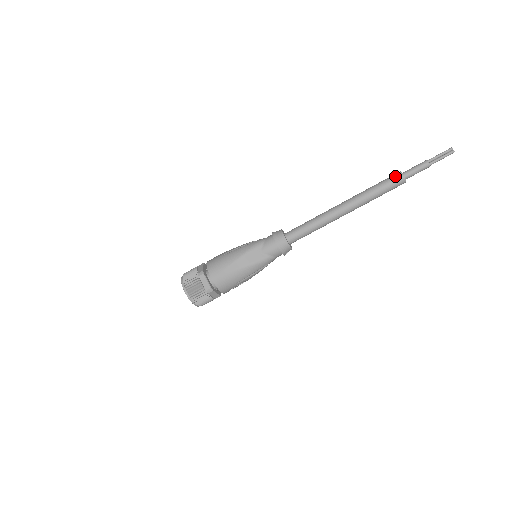
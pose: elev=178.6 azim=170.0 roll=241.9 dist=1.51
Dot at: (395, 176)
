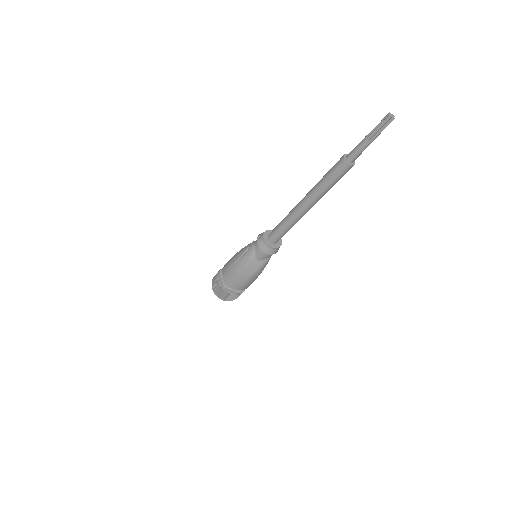
Dot at: (340, 166)
